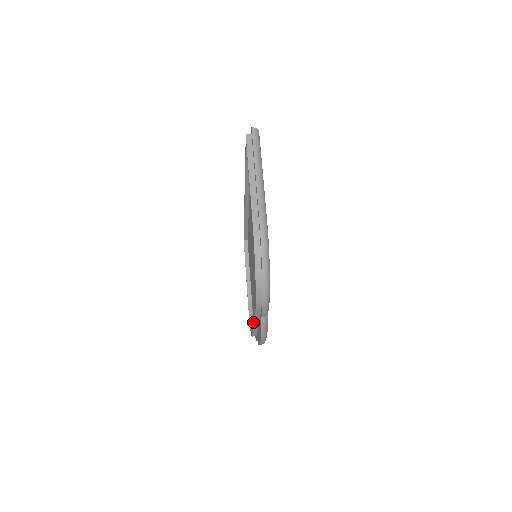
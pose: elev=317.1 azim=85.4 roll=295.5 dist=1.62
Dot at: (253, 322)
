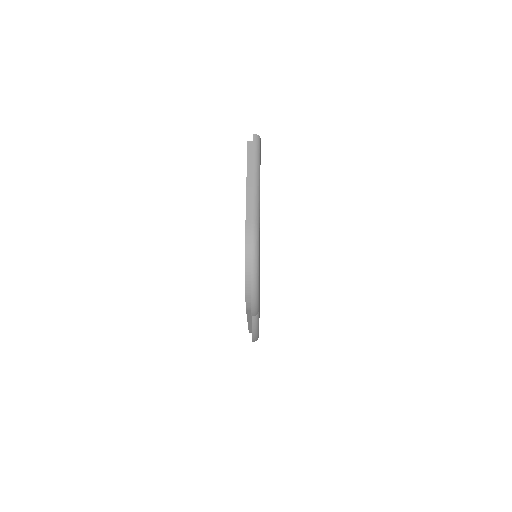
Dot at: occluded
